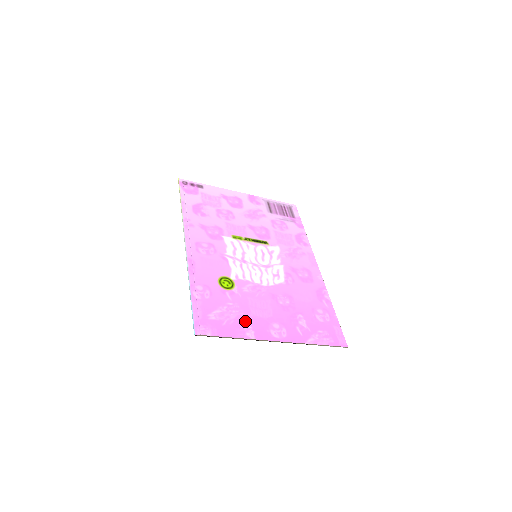
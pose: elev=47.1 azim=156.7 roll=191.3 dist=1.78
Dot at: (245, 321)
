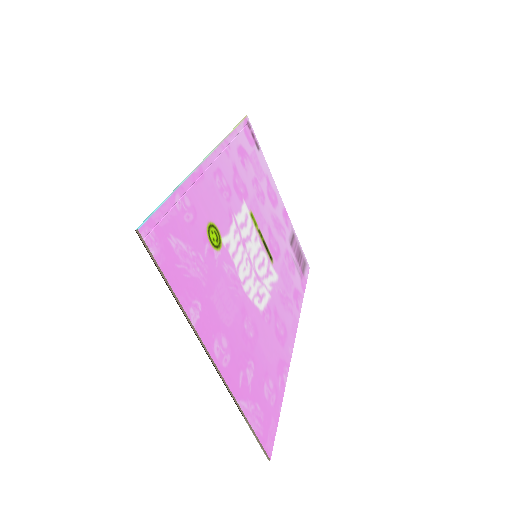
Dot at: (201, 294)
